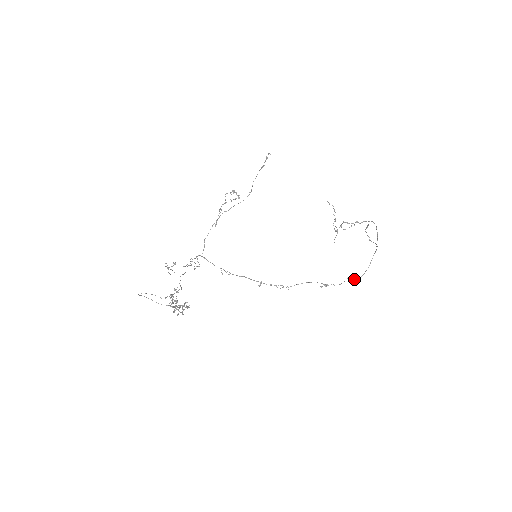
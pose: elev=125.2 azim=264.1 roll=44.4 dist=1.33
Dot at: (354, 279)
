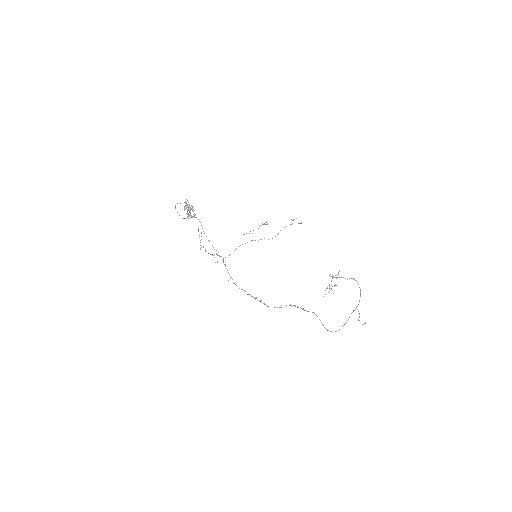
Dot at: (327, 330)
